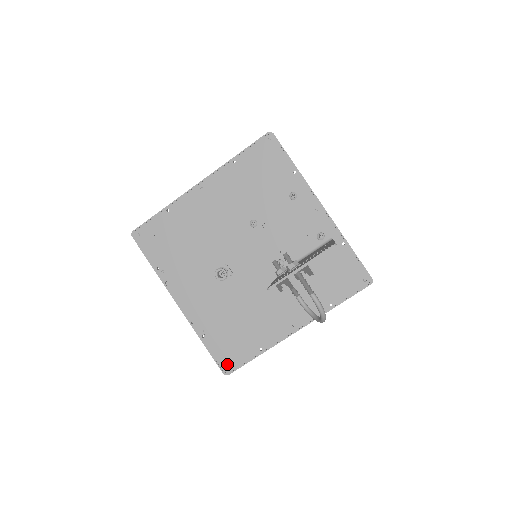
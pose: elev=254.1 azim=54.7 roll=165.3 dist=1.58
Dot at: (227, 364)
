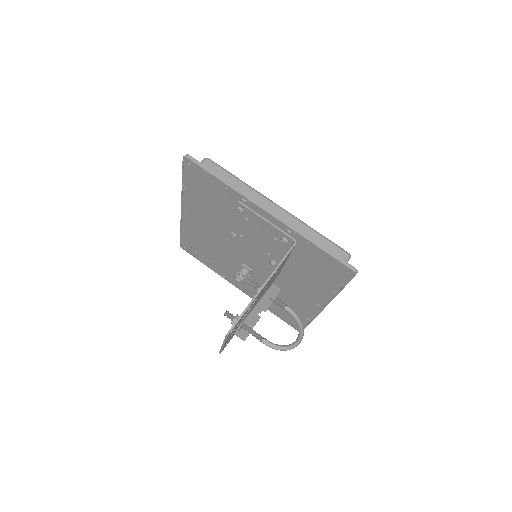
Dot at: (295, 326)
